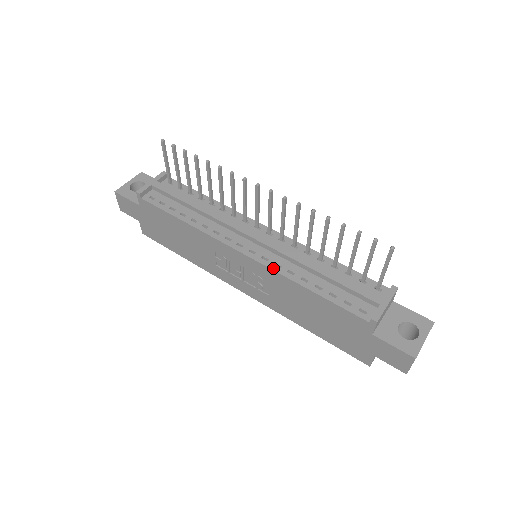
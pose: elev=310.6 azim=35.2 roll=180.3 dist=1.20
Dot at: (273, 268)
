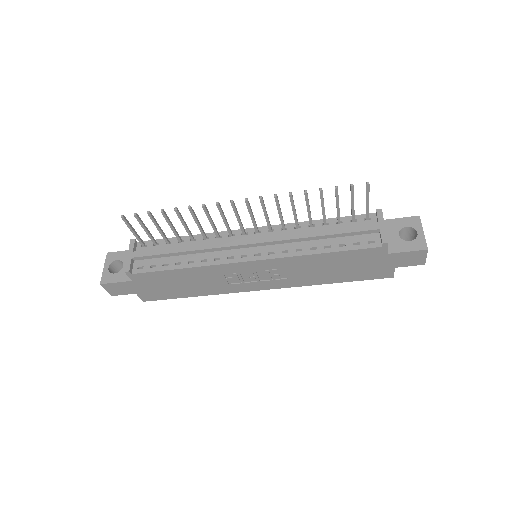
Dot at: (283, 256)
